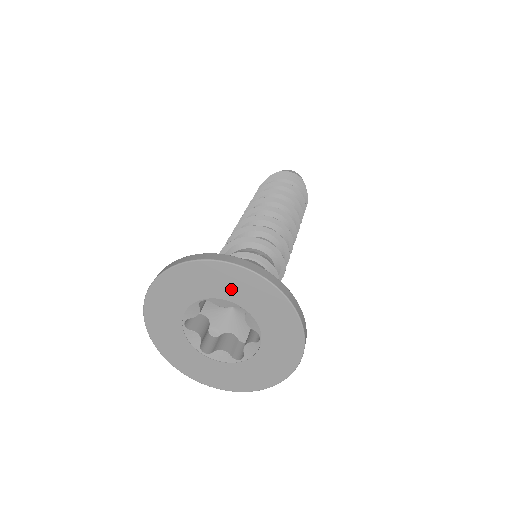
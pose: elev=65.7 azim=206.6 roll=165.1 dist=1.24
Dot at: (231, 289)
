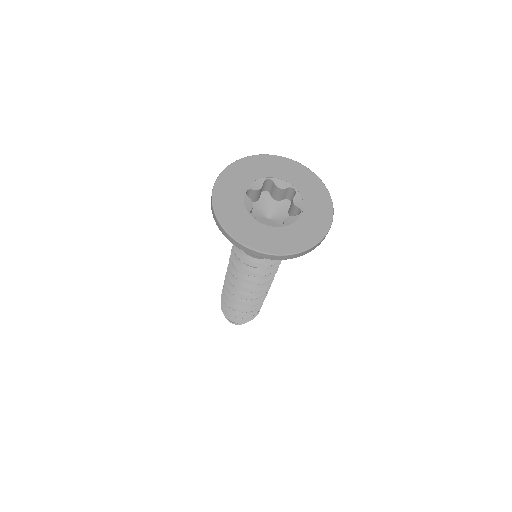
Dot at: (253, 172)
